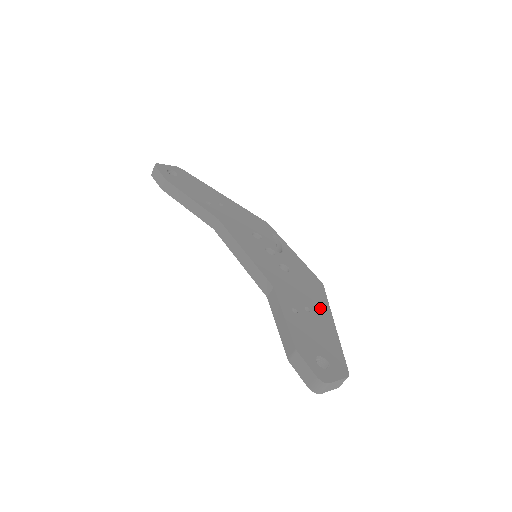
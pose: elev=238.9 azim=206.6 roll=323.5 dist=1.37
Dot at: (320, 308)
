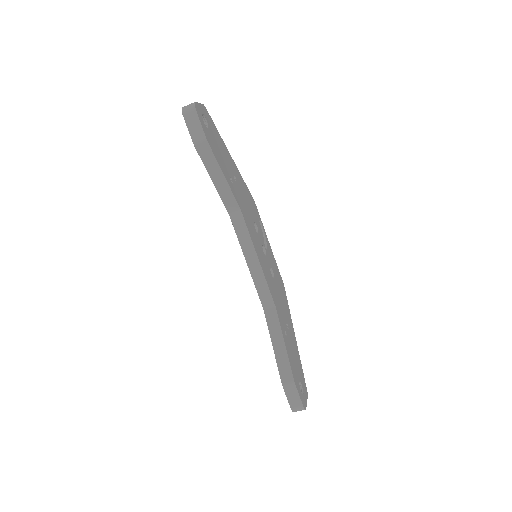
Dot at: (290, 321)
